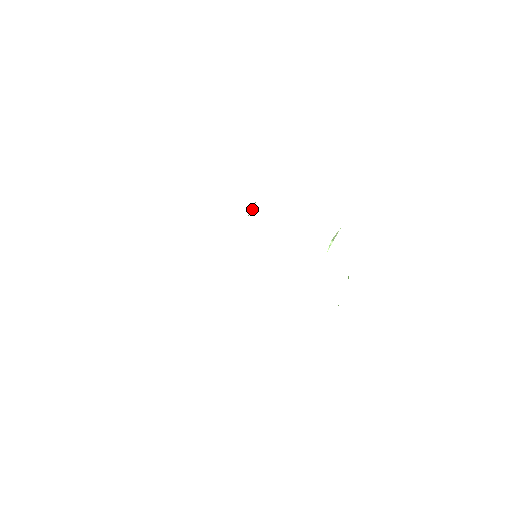
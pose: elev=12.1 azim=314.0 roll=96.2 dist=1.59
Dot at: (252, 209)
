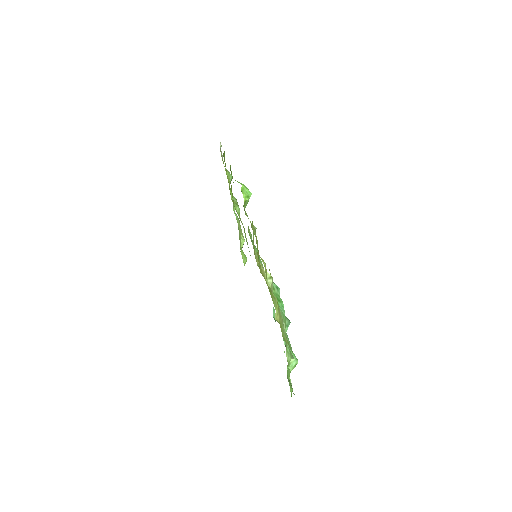
Dot at: (247, 201)
